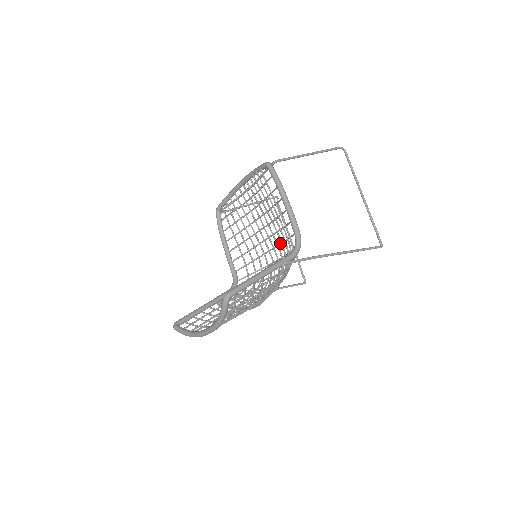
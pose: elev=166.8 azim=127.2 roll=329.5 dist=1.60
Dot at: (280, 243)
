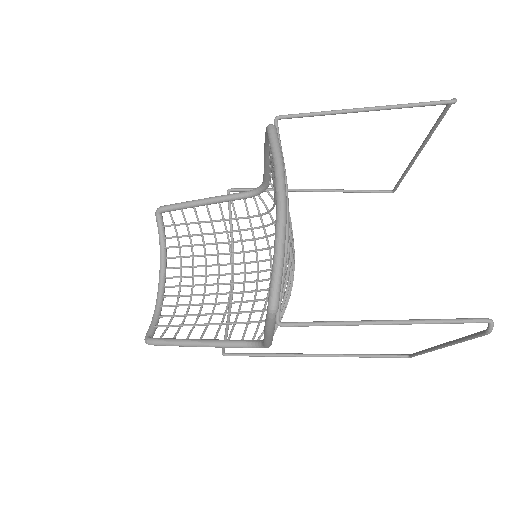
Dot at: occluded
